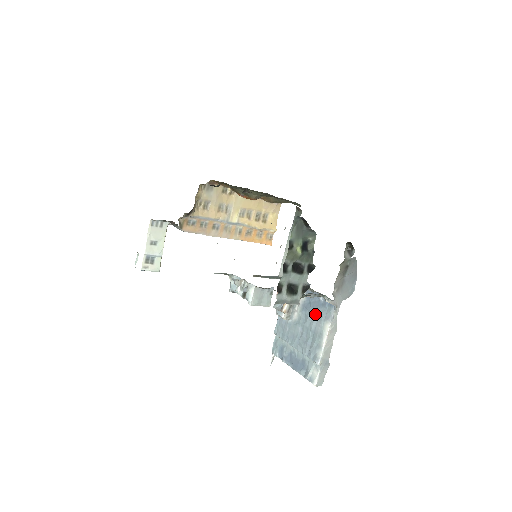
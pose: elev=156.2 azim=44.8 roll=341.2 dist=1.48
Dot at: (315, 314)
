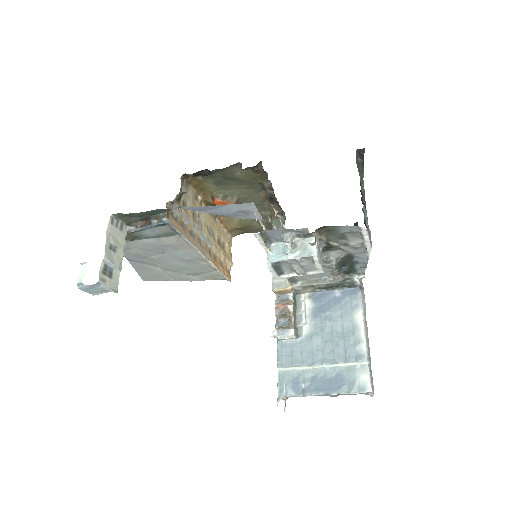
Dot at: (336, 312)
